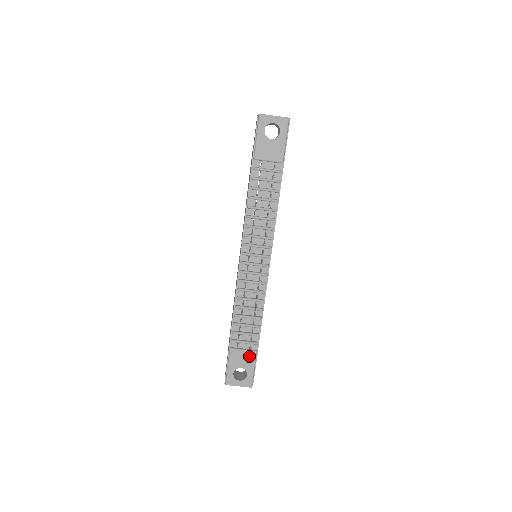
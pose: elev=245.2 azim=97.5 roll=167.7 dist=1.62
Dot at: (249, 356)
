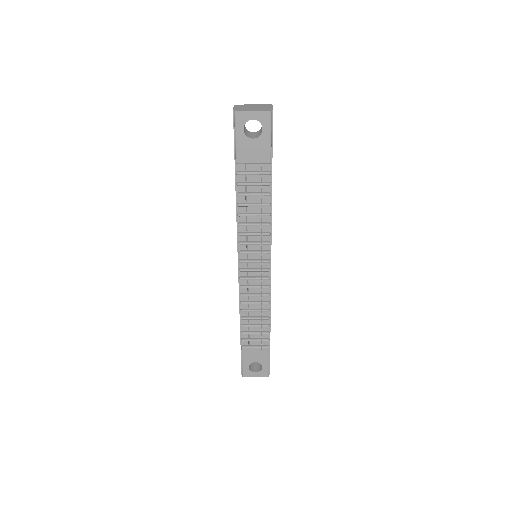
Dot at: (262, 352)
